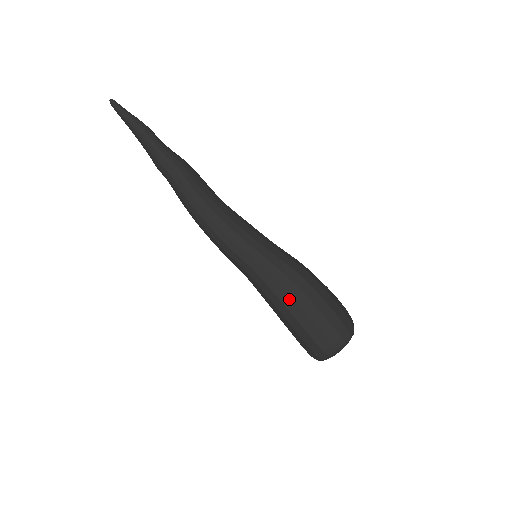
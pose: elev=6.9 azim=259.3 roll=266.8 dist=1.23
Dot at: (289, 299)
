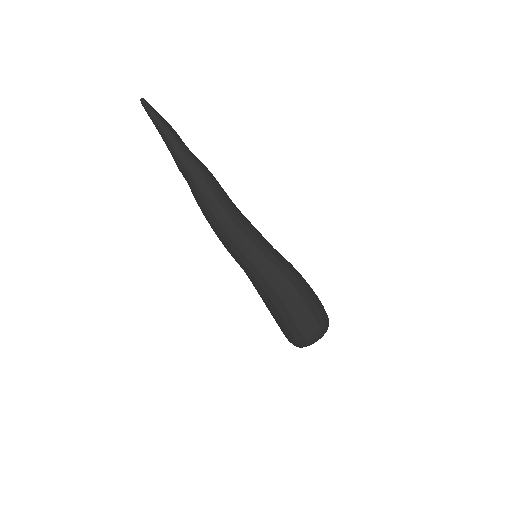
Dot at: (271, 302)
